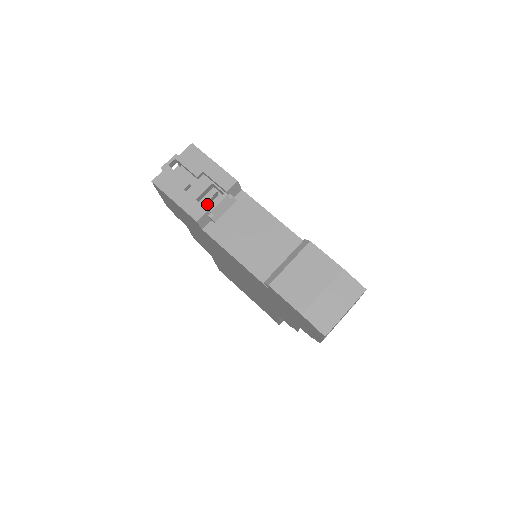
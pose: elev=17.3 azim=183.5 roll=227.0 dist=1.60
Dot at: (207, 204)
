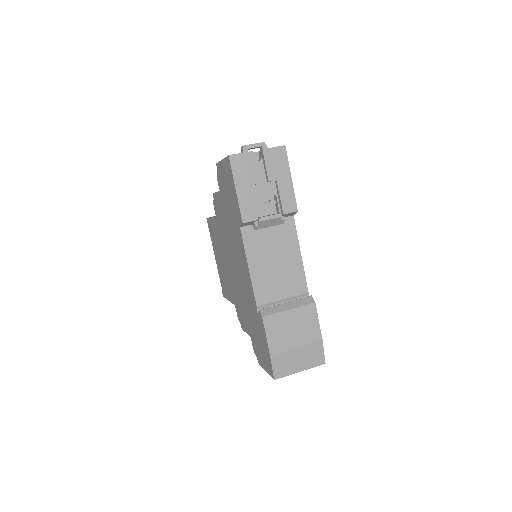
Dot at: (259, 209)
